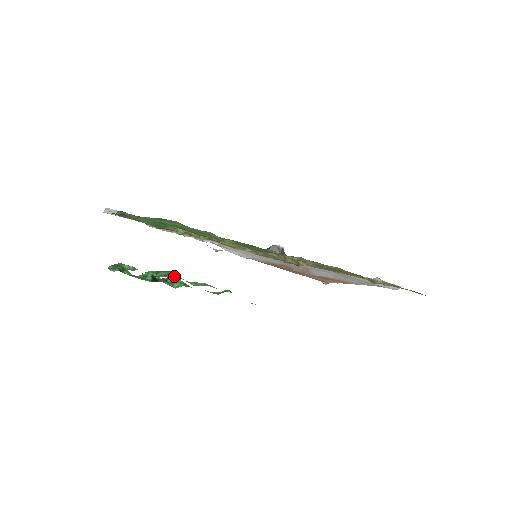
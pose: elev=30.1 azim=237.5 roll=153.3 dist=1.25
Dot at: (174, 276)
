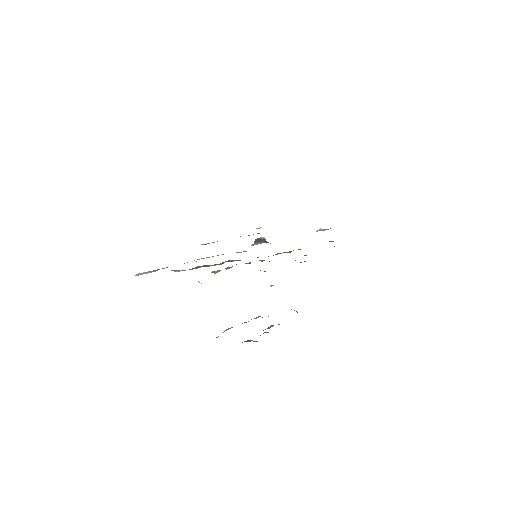
Dot at: (256, 318)
